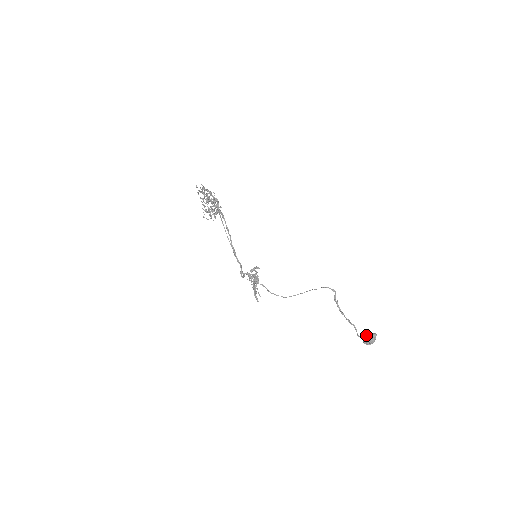
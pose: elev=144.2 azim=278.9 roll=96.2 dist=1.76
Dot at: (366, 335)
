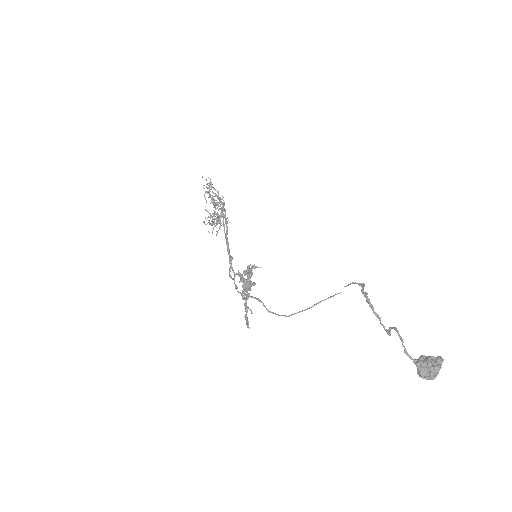
Dot at: (421, 355)
